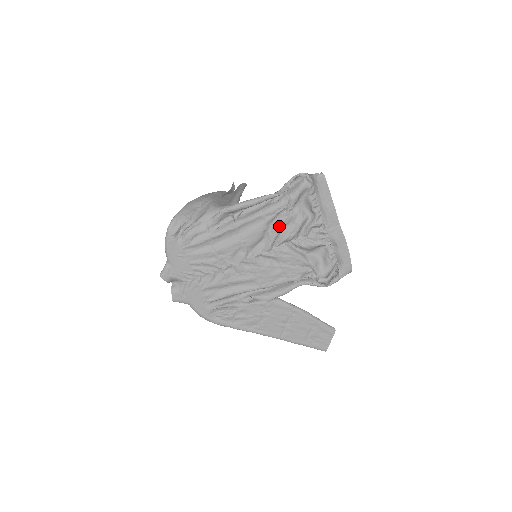
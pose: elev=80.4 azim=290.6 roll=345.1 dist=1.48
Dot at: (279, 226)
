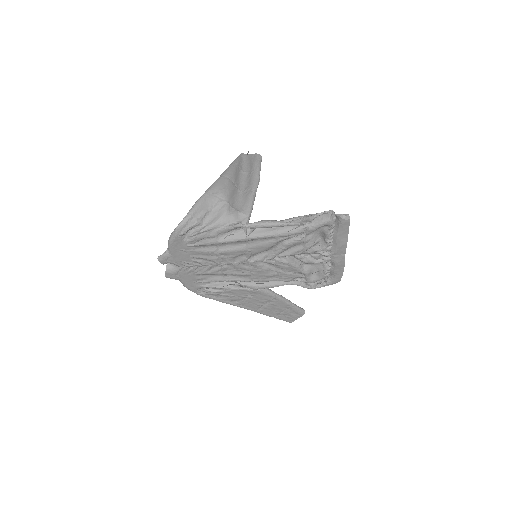
Dot at: (288, 246)
